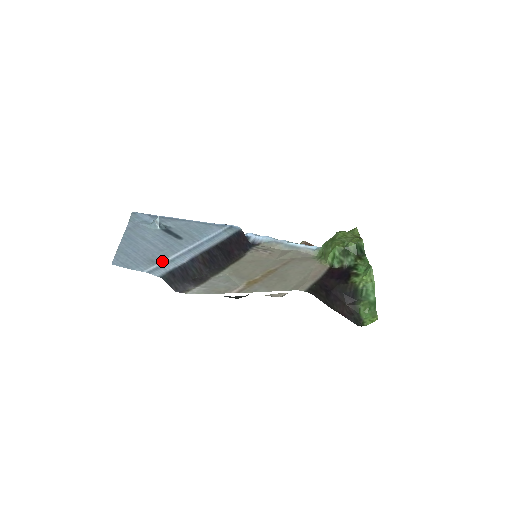
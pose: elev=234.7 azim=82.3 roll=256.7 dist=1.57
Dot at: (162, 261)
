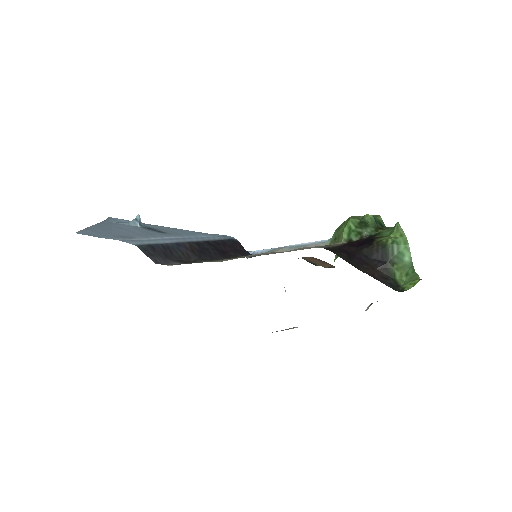
Dot at: (140, 238)
